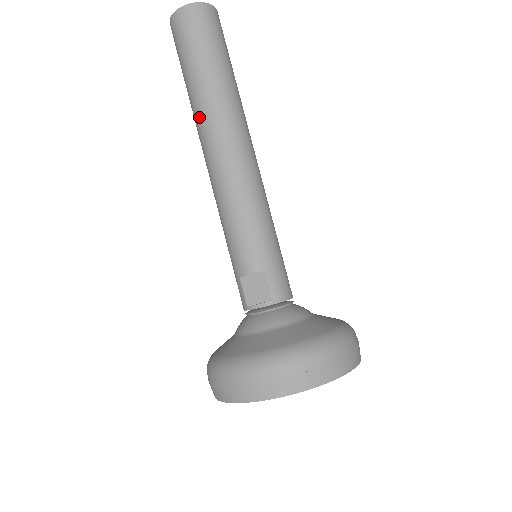
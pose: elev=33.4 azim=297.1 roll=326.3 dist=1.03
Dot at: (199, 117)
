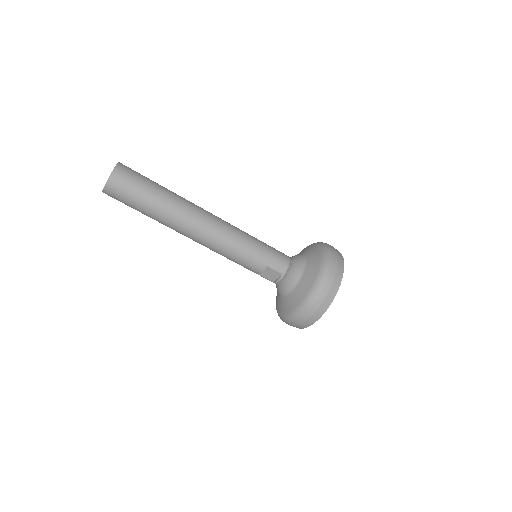
Dot at: (169, 227)
